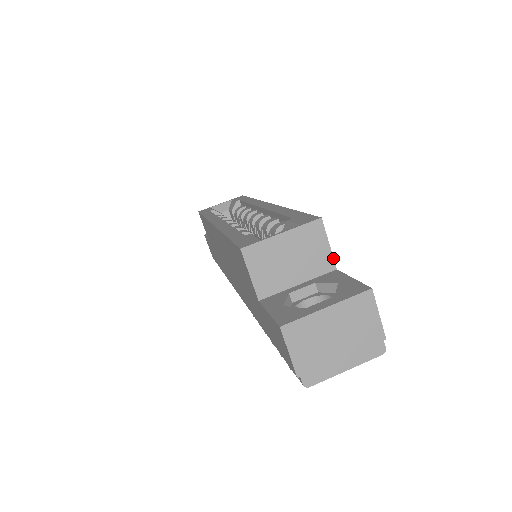
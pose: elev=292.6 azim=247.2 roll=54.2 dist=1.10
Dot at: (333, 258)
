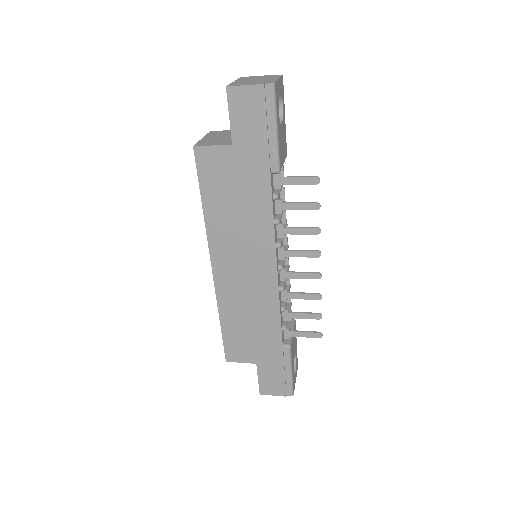
Dot at: occluded
